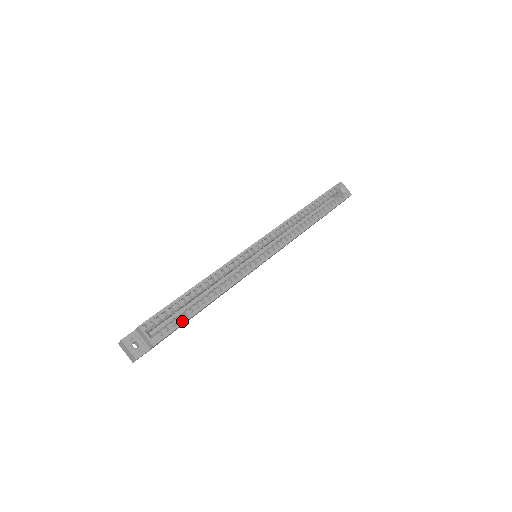
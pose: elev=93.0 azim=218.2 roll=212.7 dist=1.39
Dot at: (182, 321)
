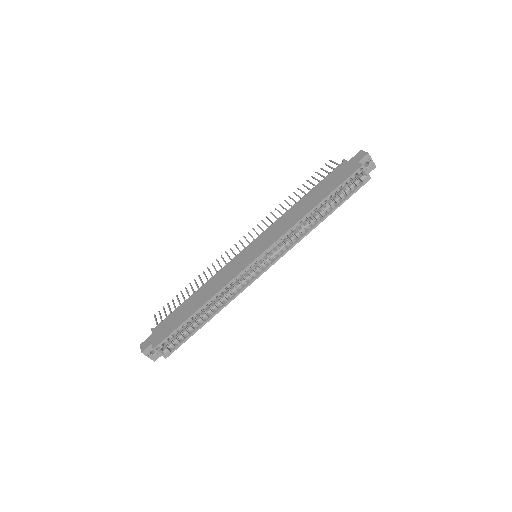
Dot at: (187, 338)
